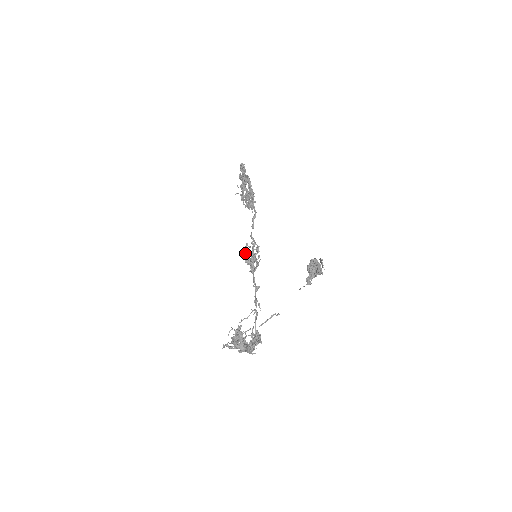
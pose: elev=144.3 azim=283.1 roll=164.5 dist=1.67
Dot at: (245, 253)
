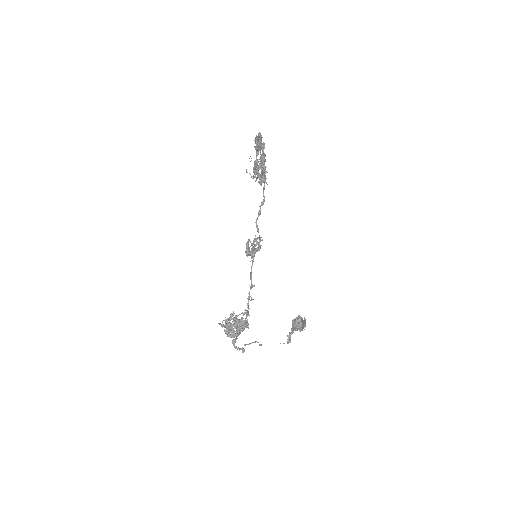
Dot at: (247, 245)
